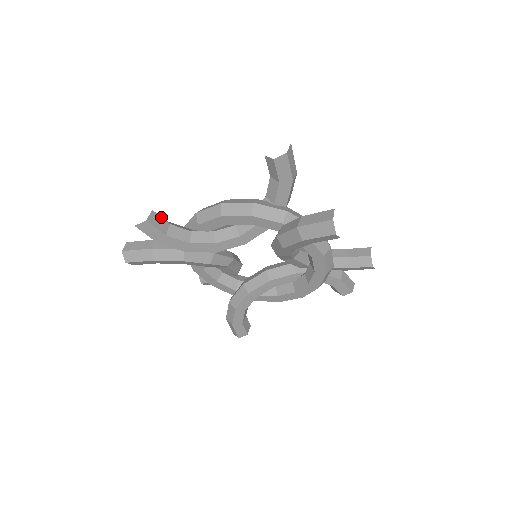
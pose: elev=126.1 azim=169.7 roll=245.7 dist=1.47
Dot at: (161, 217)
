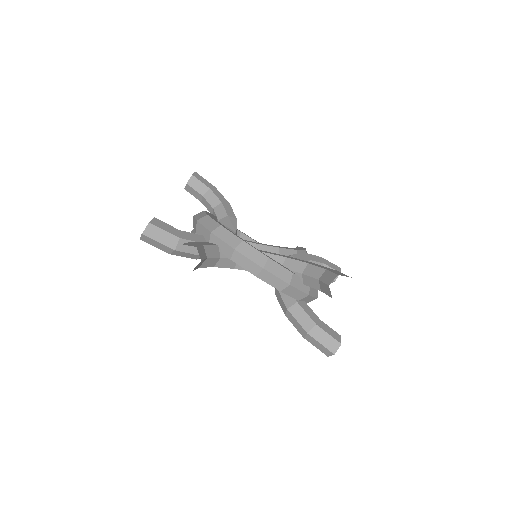
Dot at: (204, 259)
